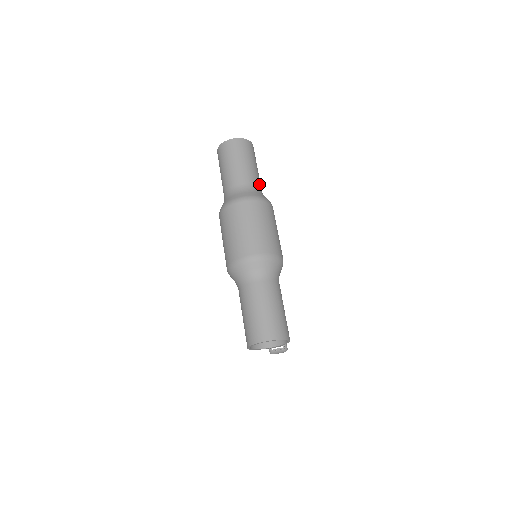
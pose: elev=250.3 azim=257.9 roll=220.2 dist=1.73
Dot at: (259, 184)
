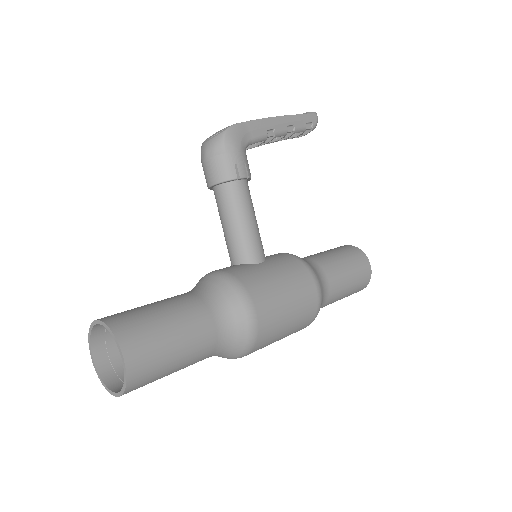
Dot at: (212, 338)
